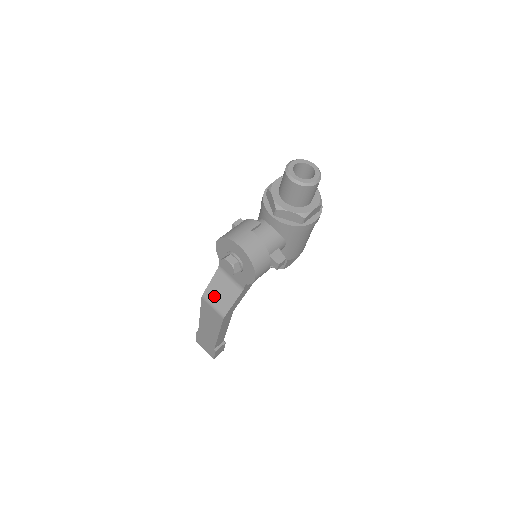
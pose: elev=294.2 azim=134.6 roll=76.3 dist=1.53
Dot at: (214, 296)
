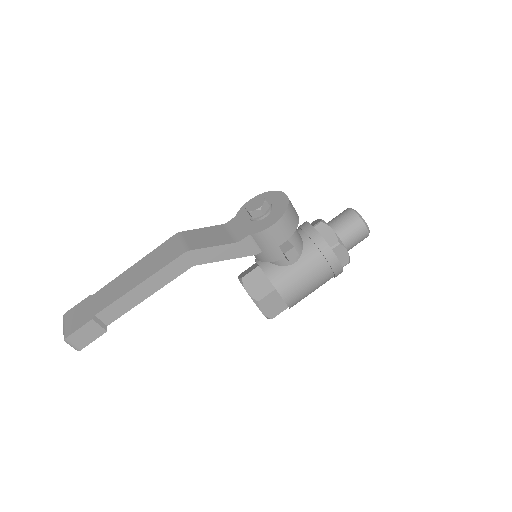
Dot at: (195, 236)
